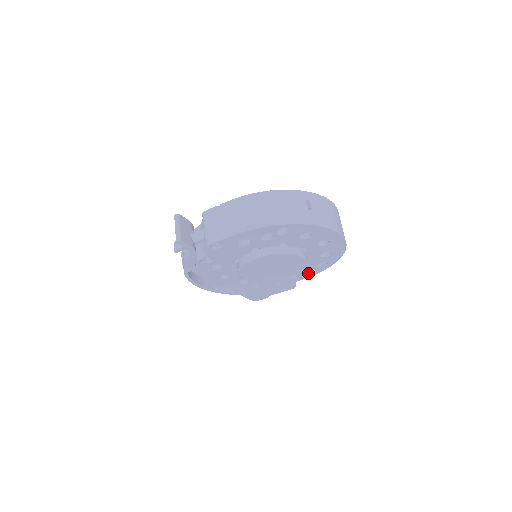
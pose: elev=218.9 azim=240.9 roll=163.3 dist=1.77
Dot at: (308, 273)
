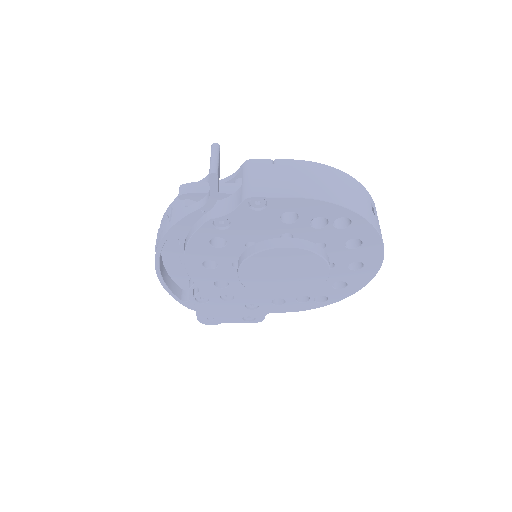
Dot at: (295, 305)
